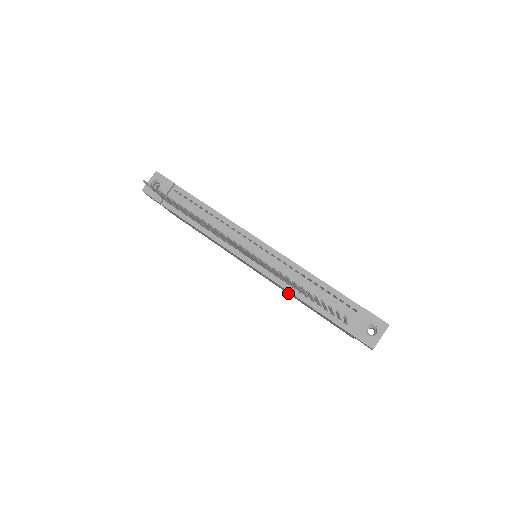
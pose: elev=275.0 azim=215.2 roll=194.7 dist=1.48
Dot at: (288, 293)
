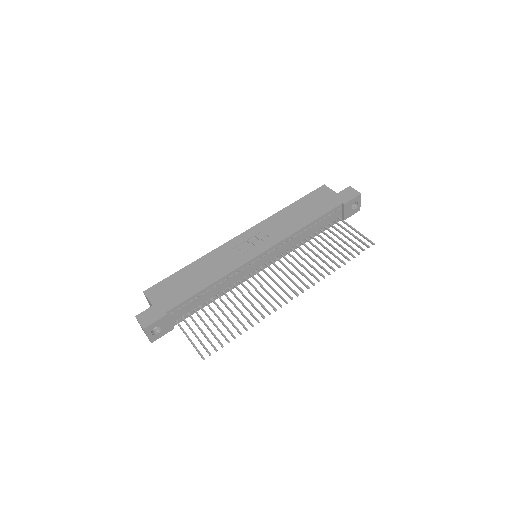
Dot at: occluded
